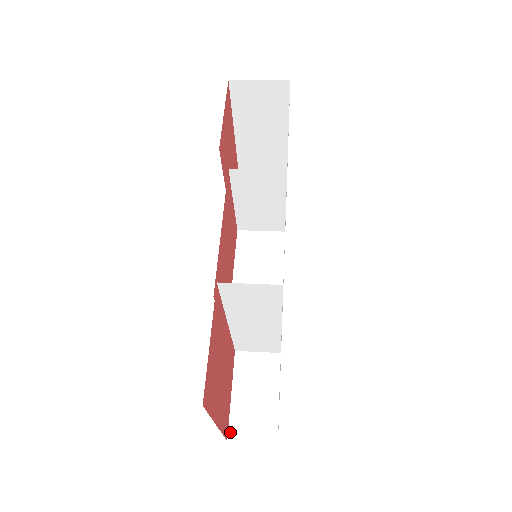
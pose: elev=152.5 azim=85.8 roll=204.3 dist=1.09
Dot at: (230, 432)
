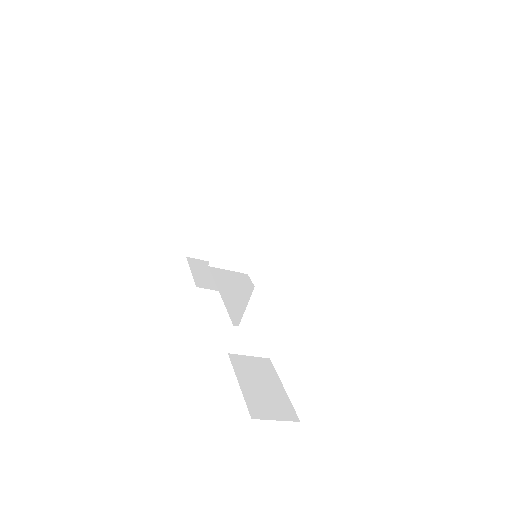
Dot at: (251, 412)
